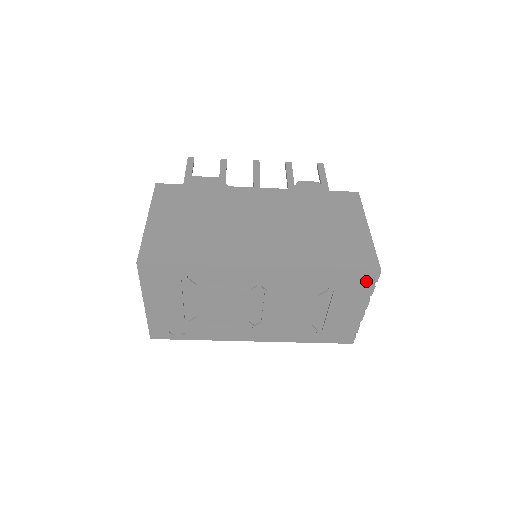
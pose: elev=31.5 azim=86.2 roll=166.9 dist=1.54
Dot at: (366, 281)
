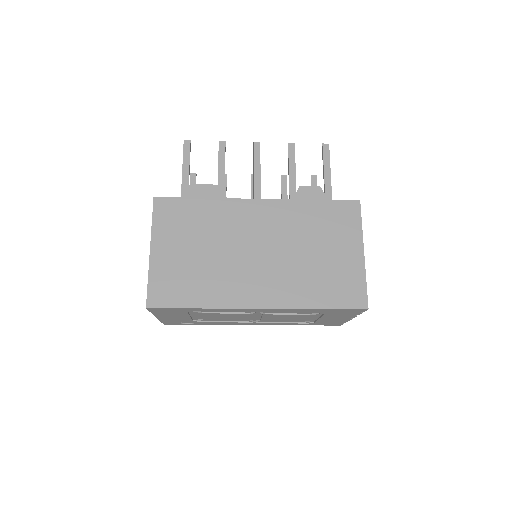
Dot at: (354, 311)
